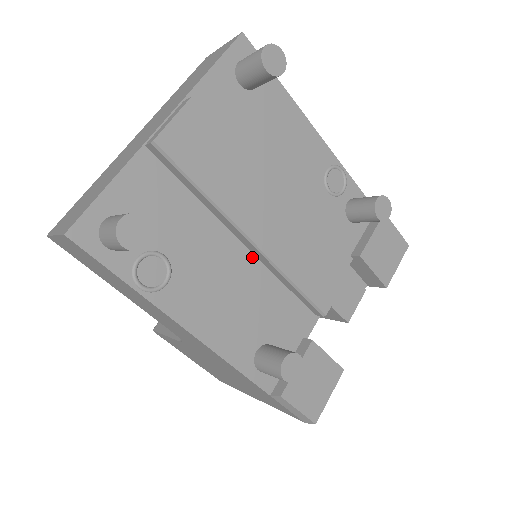
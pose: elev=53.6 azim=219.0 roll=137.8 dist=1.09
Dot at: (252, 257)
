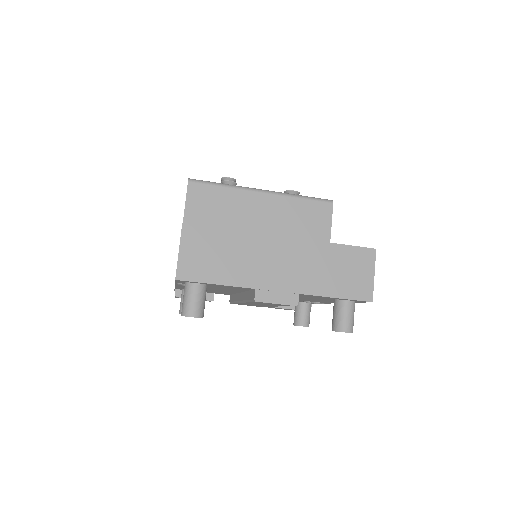
Dot at: occluded
